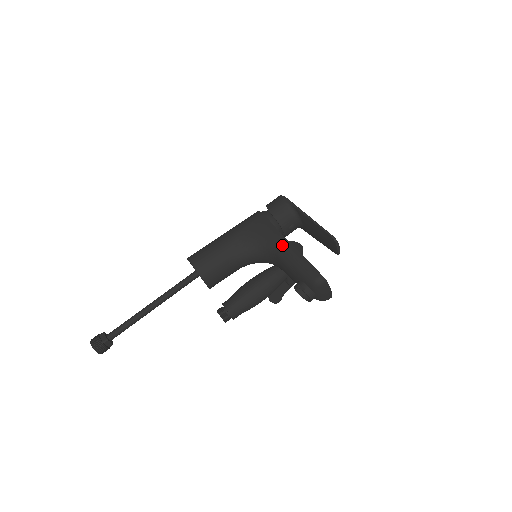
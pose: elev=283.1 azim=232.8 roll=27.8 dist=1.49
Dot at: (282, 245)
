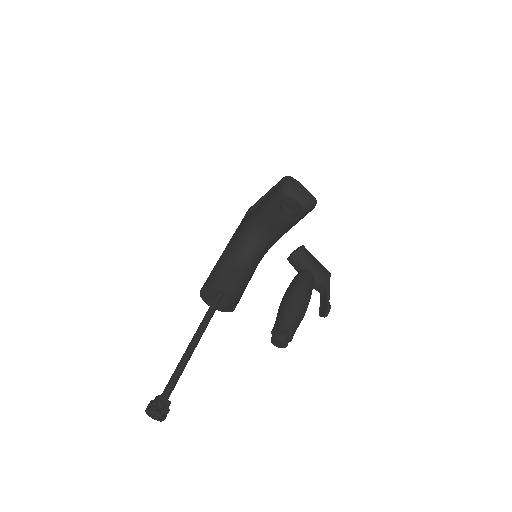
Dot at: (254, 212)
